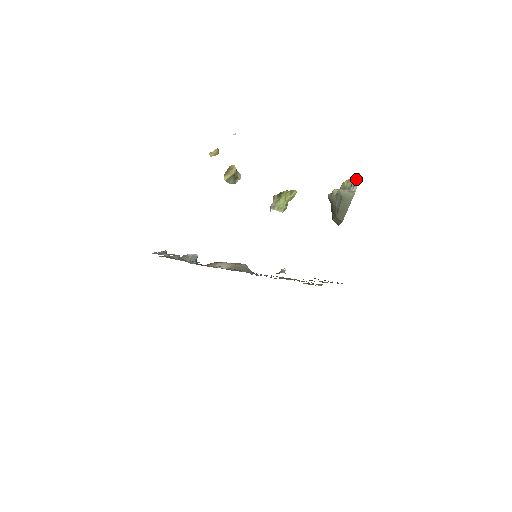
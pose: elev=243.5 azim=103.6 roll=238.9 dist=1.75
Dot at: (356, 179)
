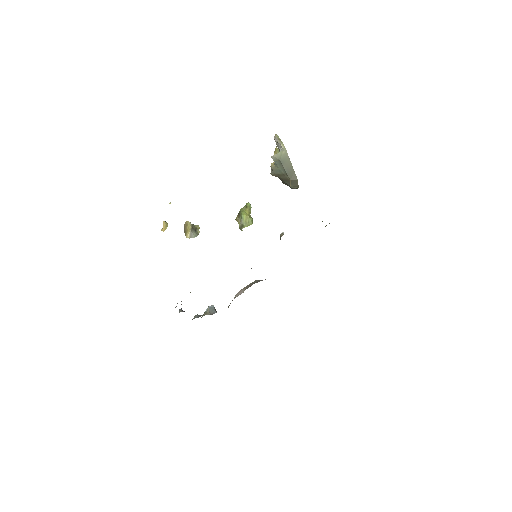
Dot at: (277, 139)
